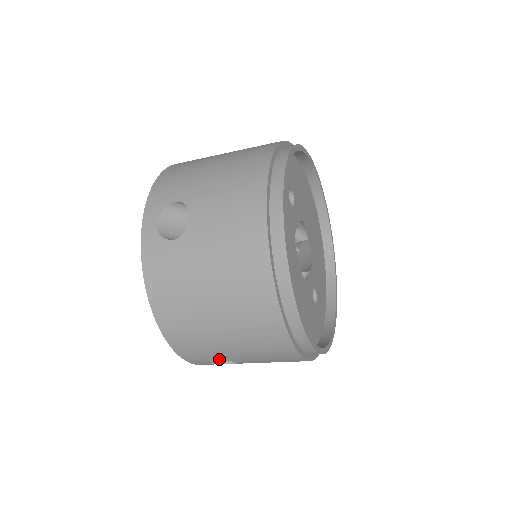
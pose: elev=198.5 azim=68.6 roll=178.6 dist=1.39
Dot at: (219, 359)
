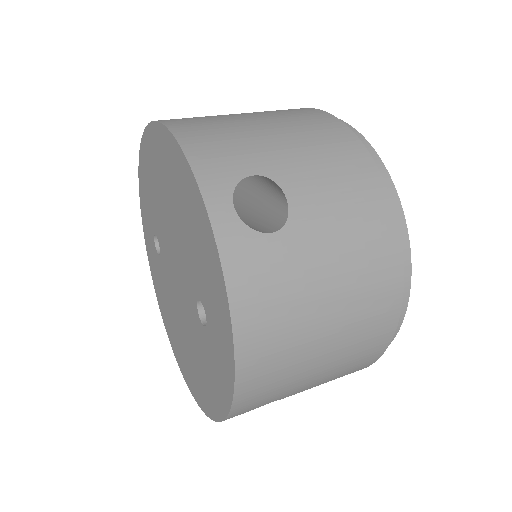
Dot at: occluded
